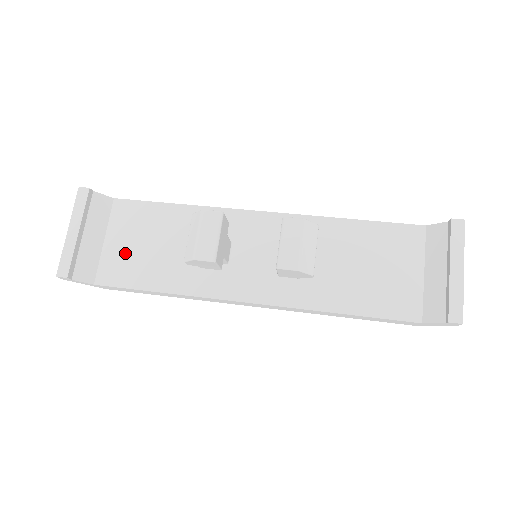
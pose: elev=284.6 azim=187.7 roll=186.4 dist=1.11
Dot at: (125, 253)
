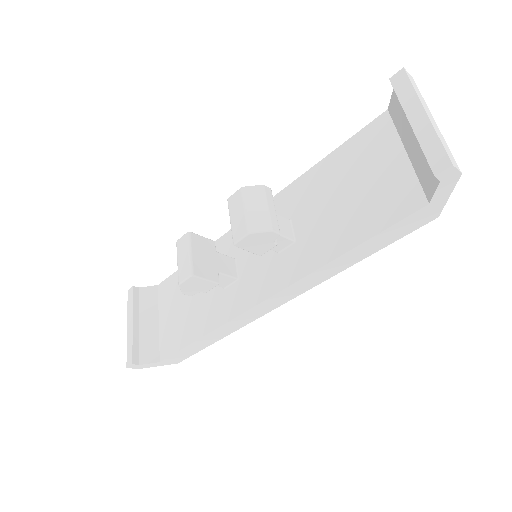
Dot at: (172, 322)
